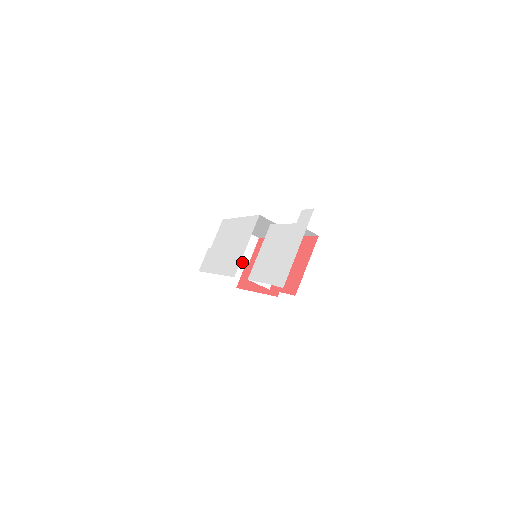
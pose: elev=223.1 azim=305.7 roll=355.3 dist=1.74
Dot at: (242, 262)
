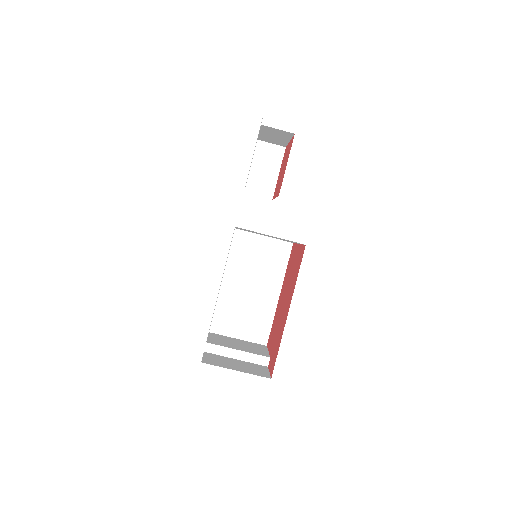
Dot at: (259, 355)
